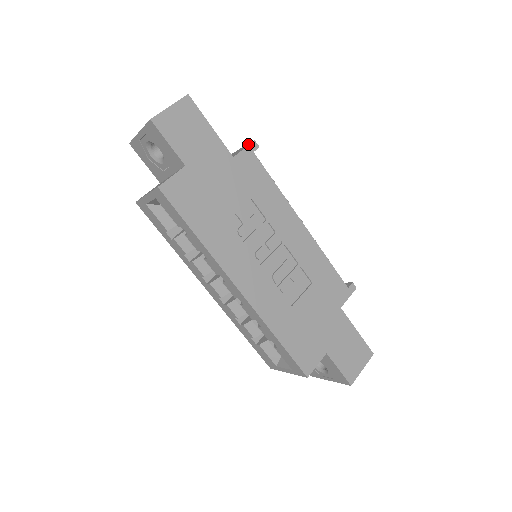
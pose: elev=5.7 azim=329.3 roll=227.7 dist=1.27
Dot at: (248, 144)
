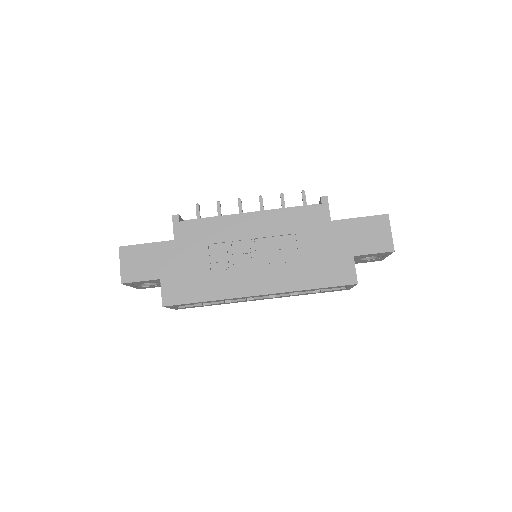
Dot at: (173, 221)
